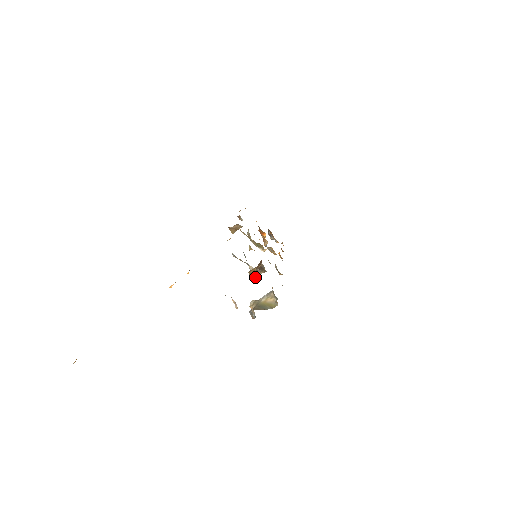
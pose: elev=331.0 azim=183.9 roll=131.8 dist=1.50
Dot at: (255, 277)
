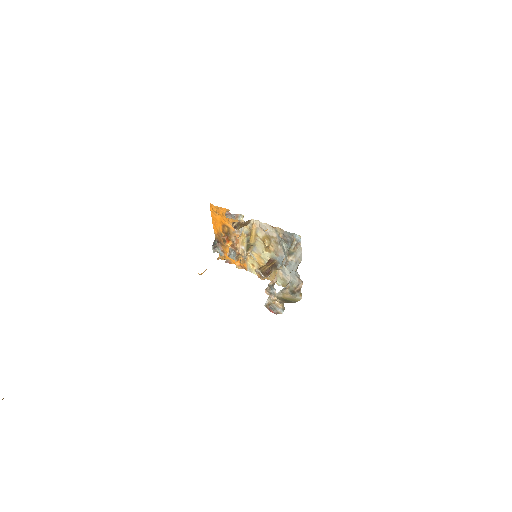
Dot at: occluded
